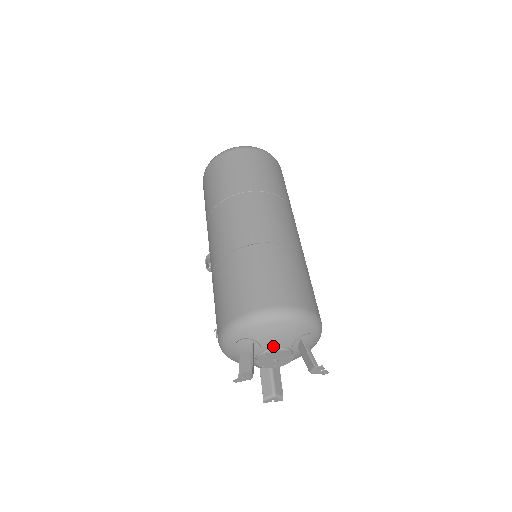
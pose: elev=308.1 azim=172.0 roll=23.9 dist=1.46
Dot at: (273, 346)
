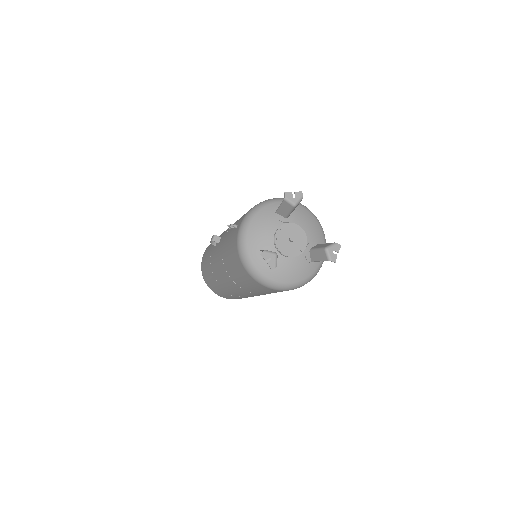
Dot at: (301, 227)
